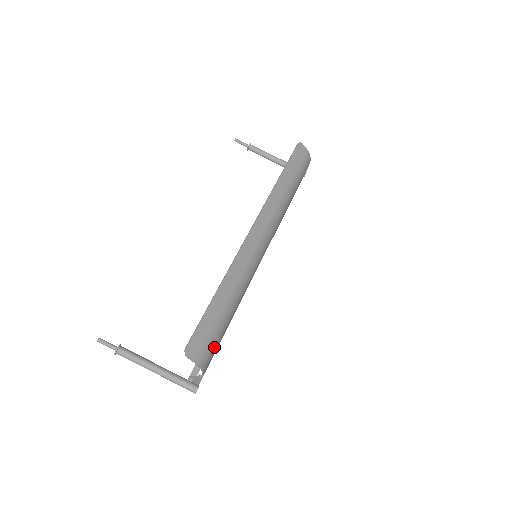
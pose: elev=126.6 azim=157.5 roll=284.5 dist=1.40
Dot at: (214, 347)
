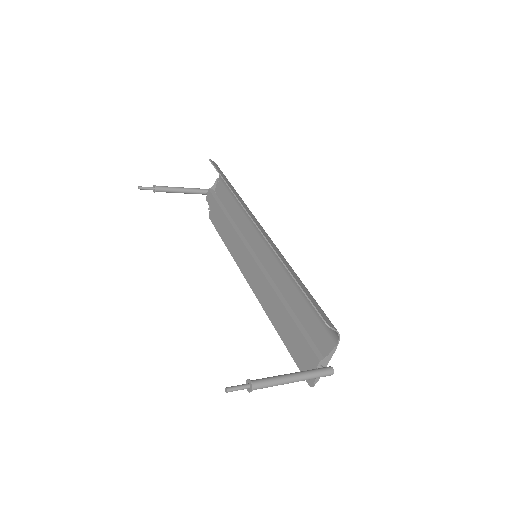
Dot at: occluded
